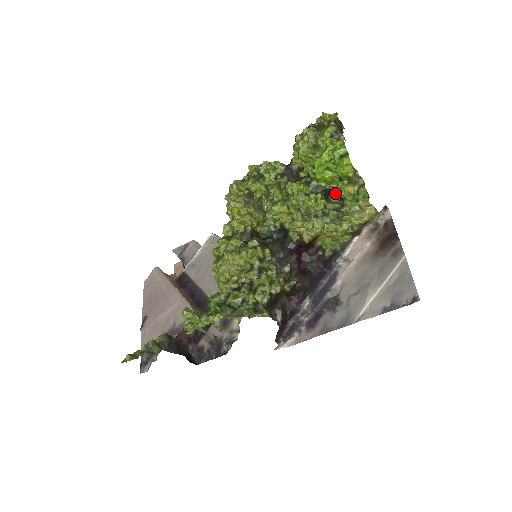
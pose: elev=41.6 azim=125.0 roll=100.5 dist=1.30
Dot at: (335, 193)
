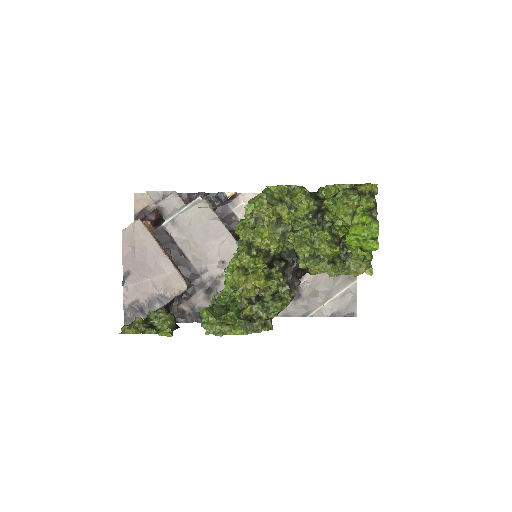
Dot at: (345, 243)
